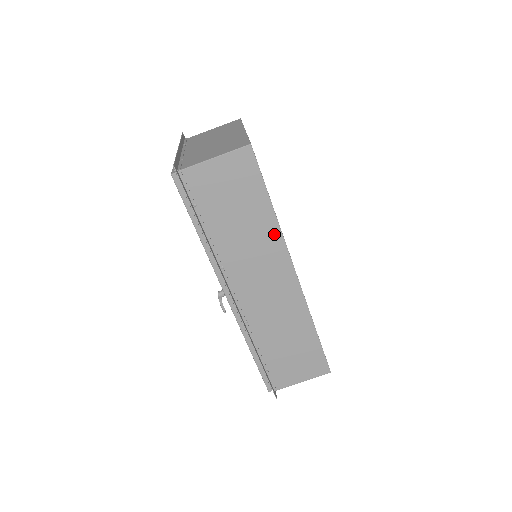
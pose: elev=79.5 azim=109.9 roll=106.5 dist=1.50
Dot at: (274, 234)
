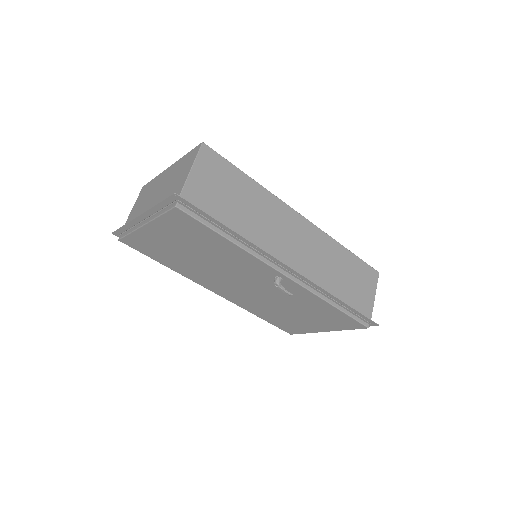
Dot at: (268, 198)
